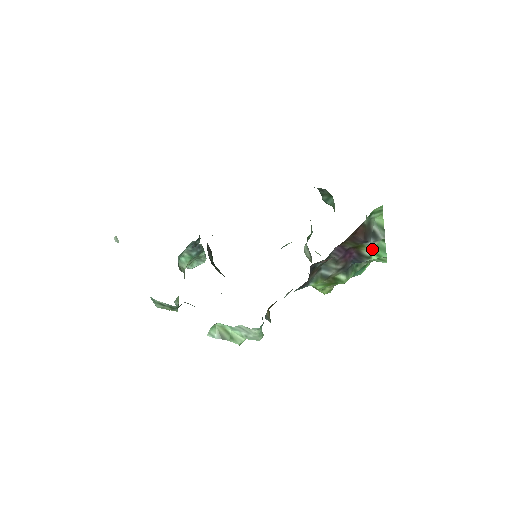
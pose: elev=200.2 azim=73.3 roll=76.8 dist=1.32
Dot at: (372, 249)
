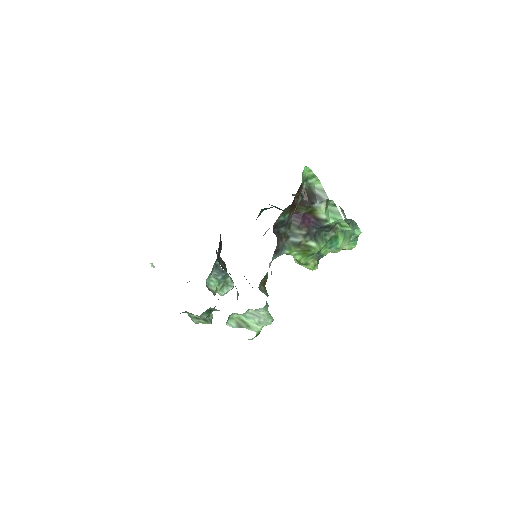
Dot at: (324, 212)
